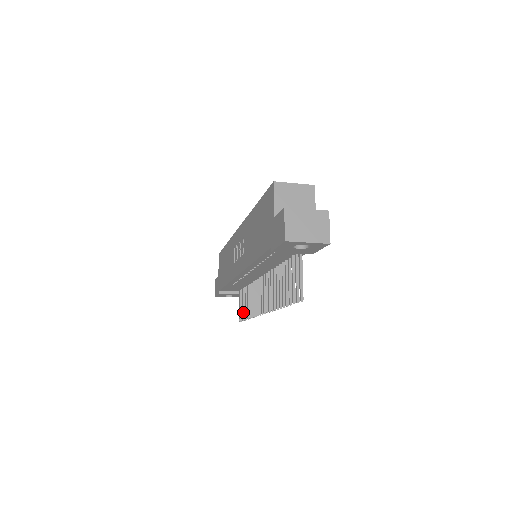
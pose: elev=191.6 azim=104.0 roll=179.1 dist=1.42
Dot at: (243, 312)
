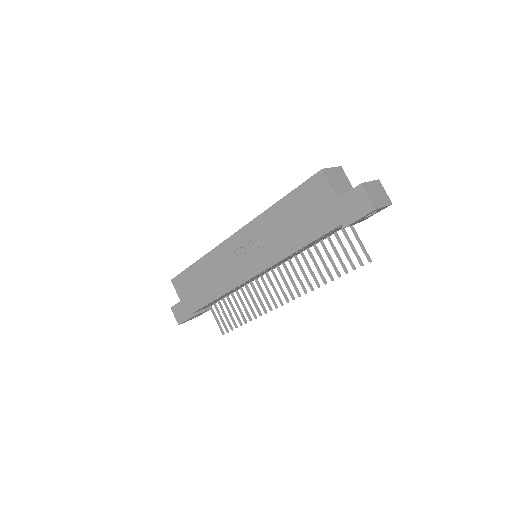
Dot at: (229, 322)
